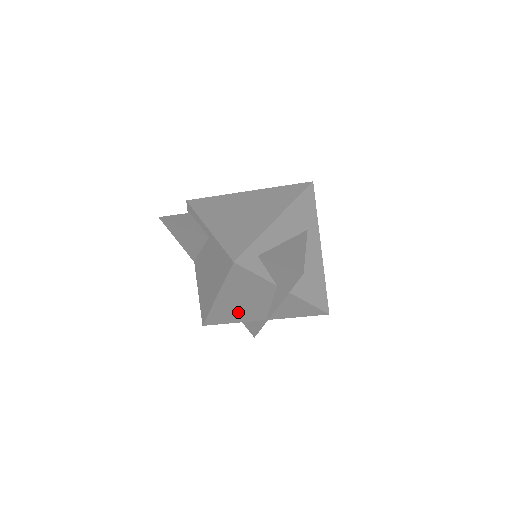
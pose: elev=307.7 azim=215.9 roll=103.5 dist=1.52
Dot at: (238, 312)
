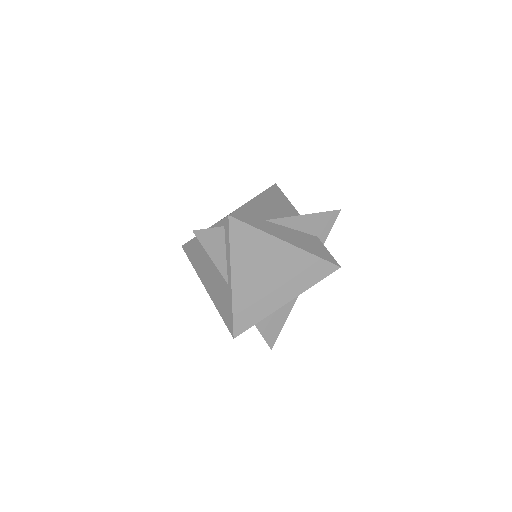
Dot at: occluded
